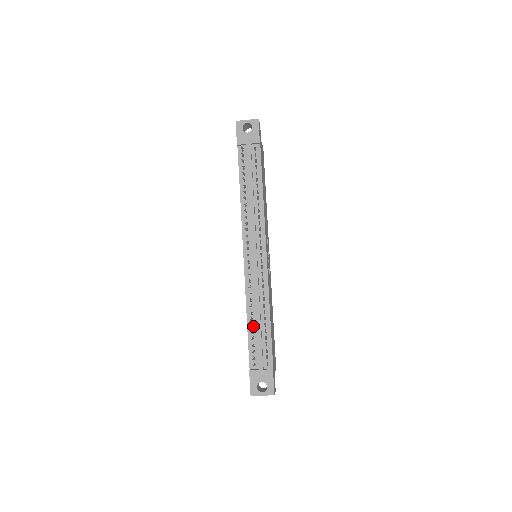
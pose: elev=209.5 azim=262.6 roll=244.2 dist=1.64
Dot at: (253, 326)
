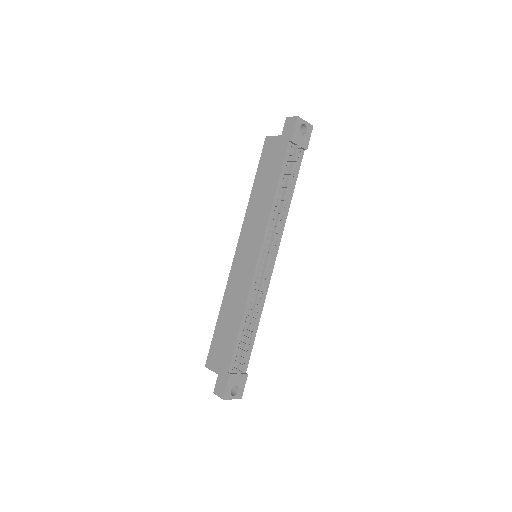
Dot at: (244, 329)
